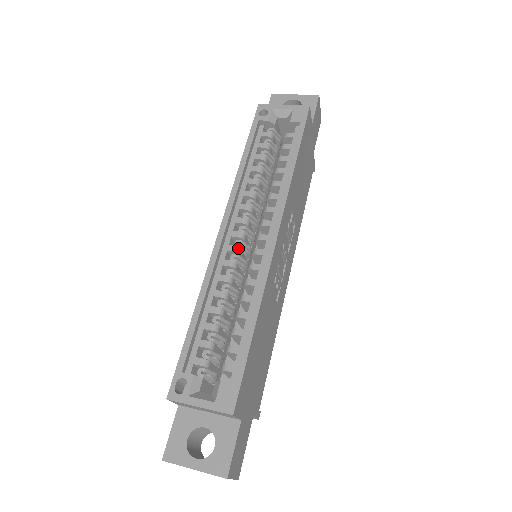
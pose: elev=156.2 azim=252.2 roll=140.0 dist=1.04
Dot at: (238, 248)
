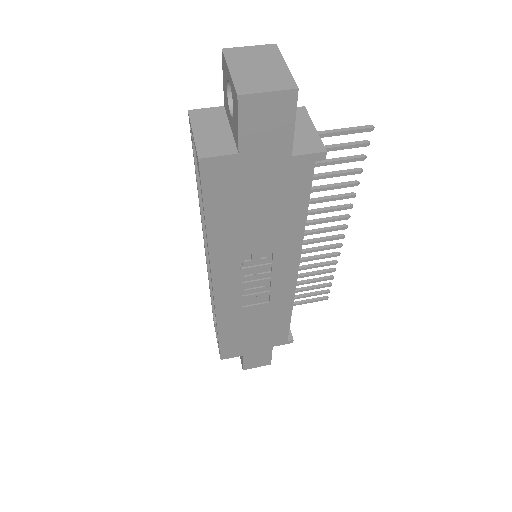
Dot at: occluded
